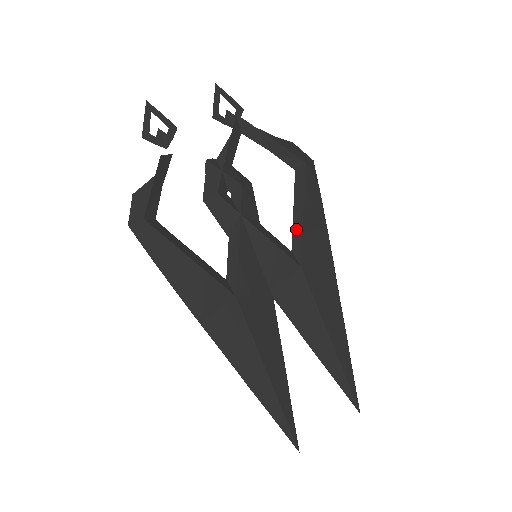
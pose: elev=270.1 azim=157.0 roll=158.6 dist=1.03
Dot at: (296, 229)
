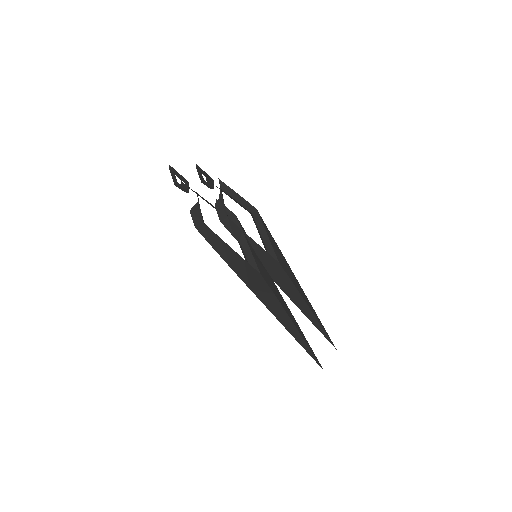
Dot at: (267, 244)
